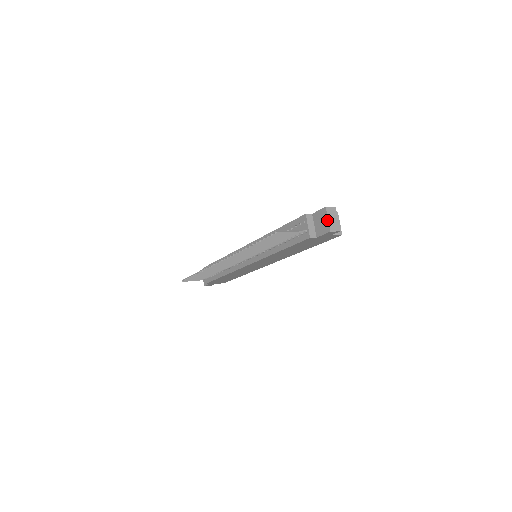
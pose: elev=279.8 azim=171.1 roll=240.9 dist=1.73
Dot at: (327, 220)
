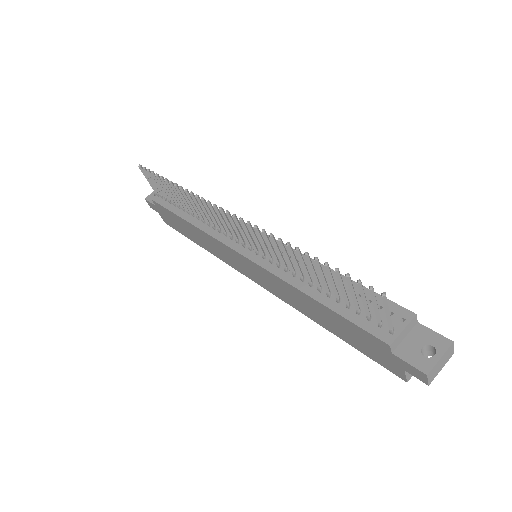
Dot at: (438, 357)
